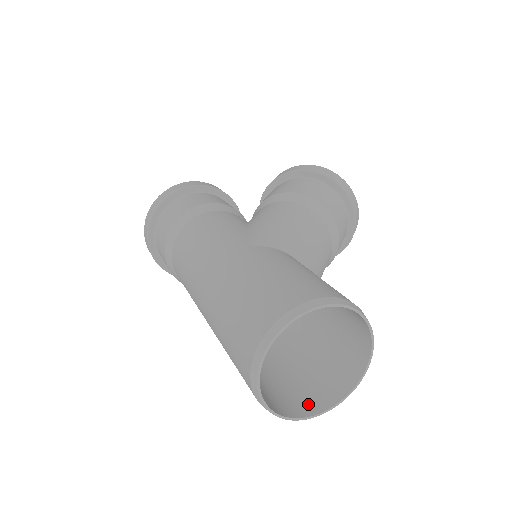
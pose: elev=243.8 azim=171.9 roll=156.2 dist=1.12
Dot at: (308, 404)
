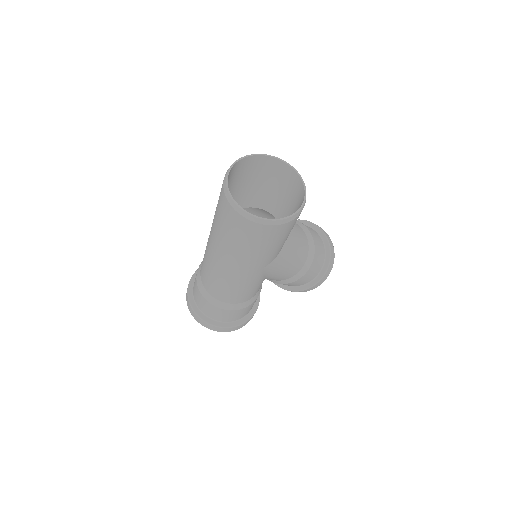
Dot at: (278, 224)
